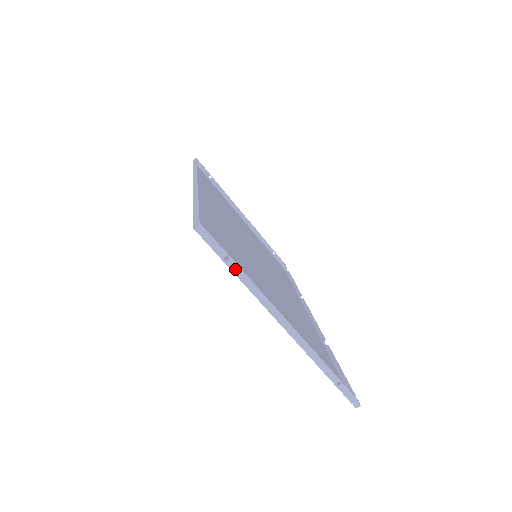
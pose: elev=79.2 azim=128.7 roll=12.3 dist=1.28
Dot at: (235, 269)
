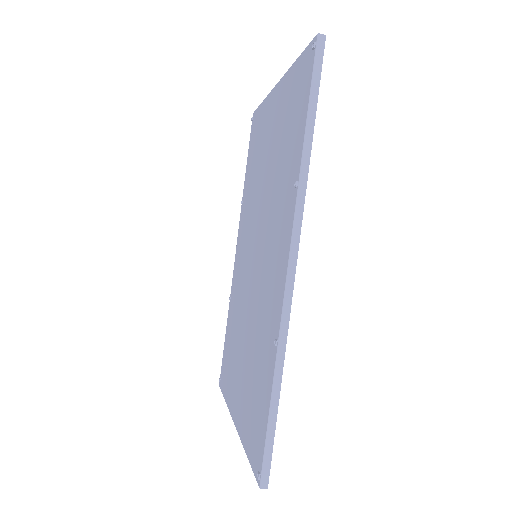
Dot at: occluded
